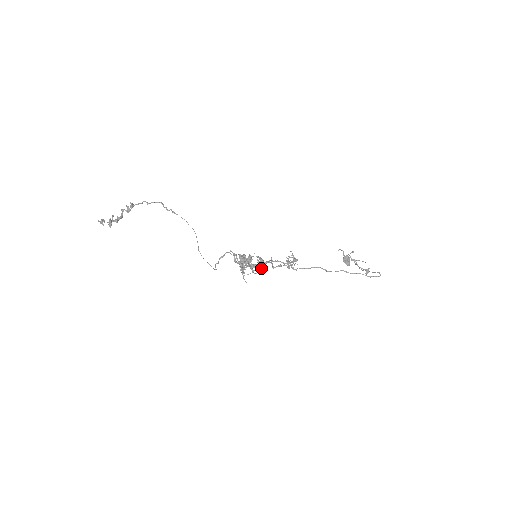
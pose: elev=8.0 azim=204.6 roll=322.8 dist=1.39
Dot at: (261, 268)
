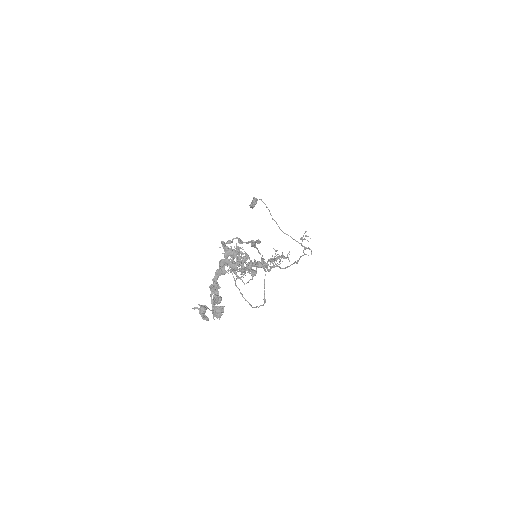
Dot at: (256, 270)
